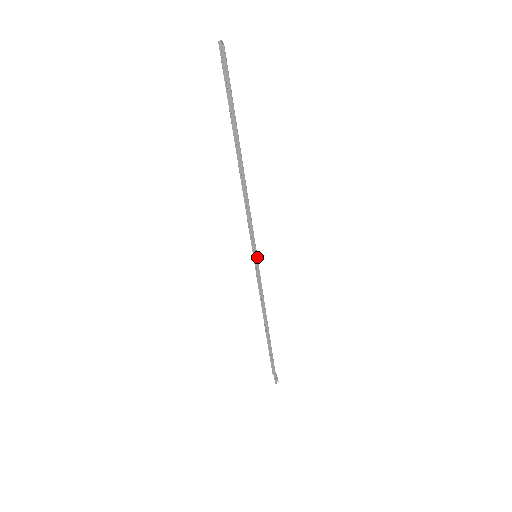
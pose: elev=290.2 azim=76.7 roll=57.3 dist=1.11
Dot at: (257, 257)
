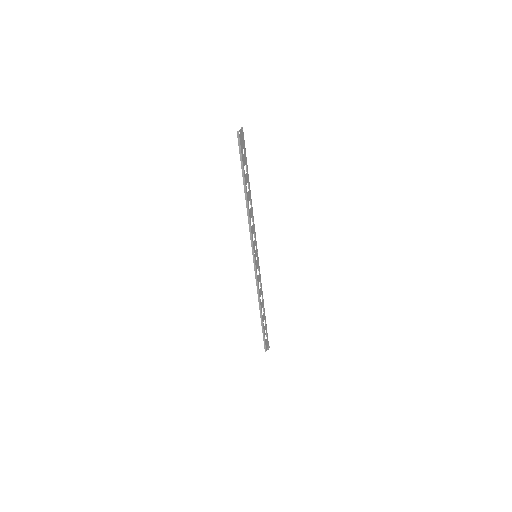
Dot at: (254, 256)
